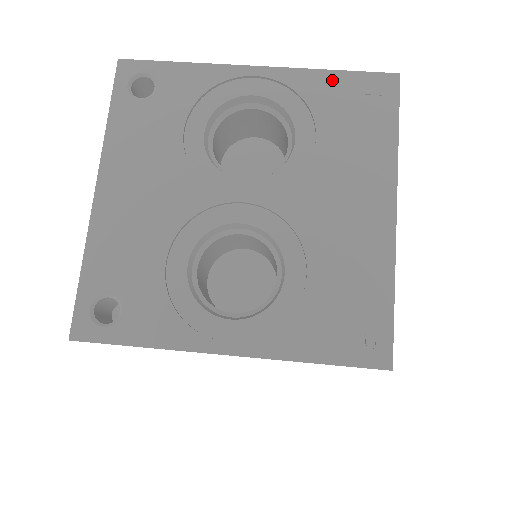
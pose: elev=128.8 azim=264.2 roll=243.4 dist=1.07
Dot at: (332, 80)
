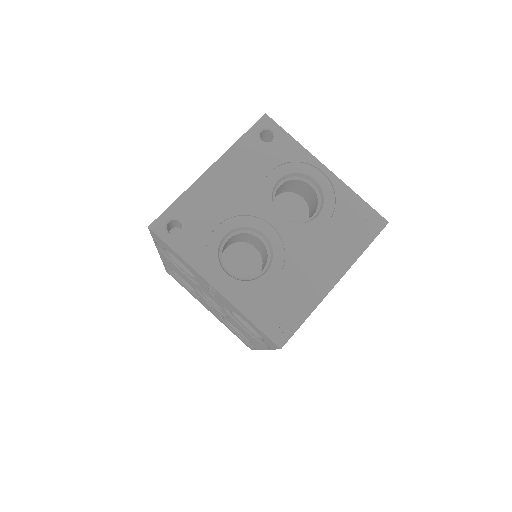
Dot at: (356, 201)
